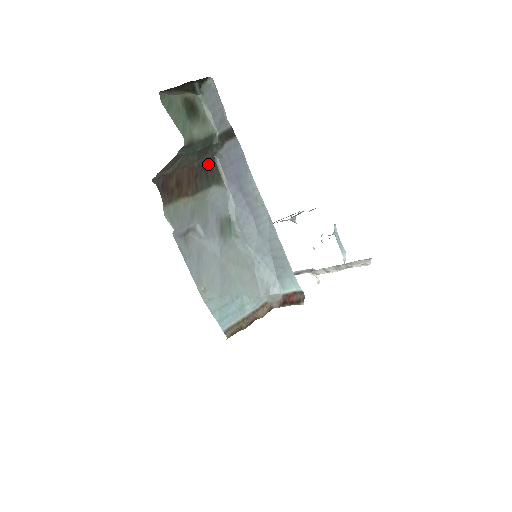
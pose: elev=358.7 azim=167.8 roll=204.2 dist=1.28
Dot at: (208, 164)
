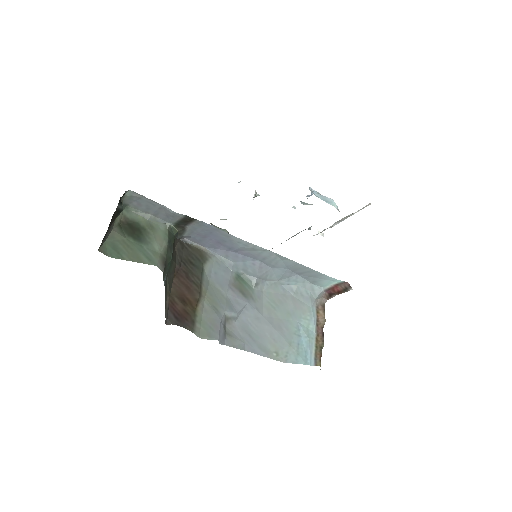
Dot at: (183, 253)
